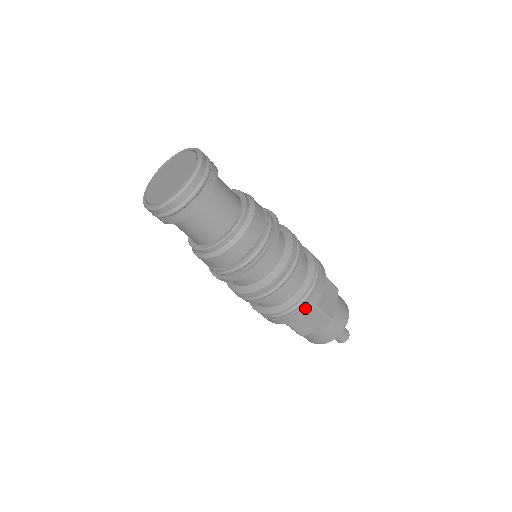
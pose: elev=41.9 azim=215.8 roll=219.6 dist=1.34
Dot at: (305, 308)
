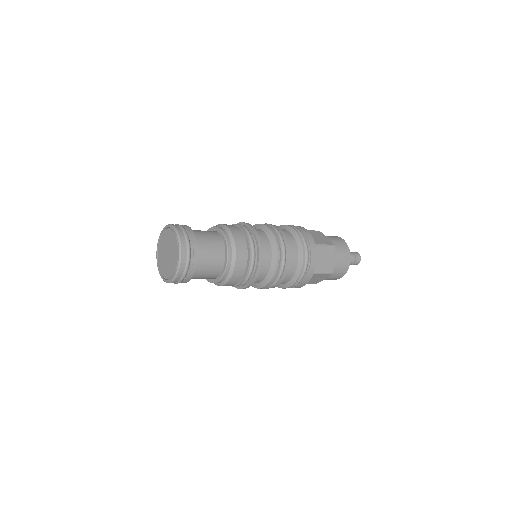
Dot at: (304, 281)
